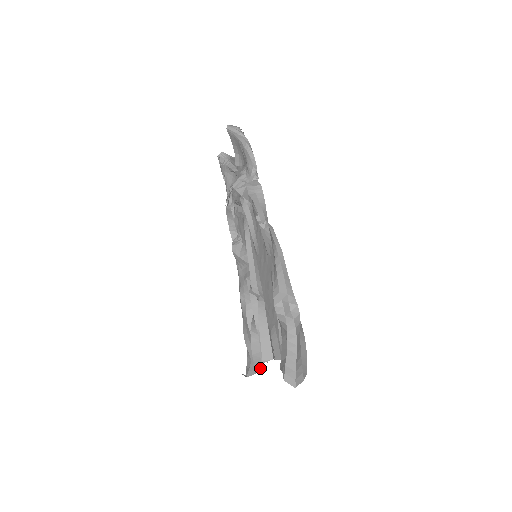
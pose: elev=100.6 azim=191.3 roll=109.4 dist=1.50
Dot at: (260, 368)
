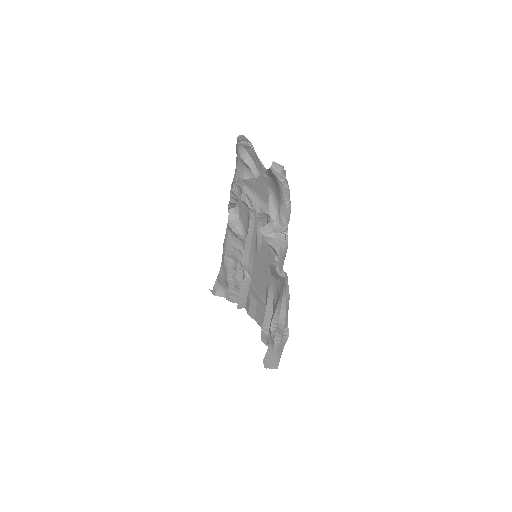
Dot at: occluded
